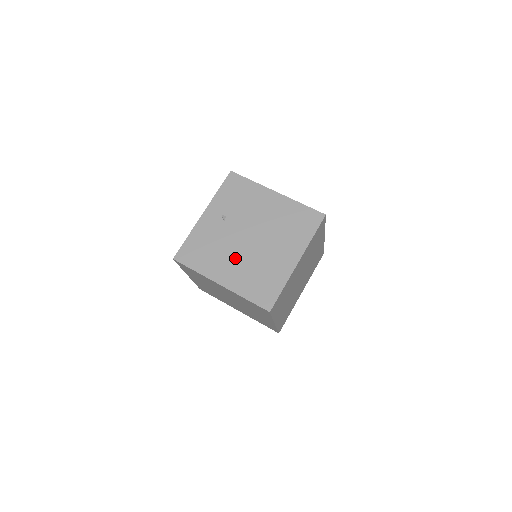
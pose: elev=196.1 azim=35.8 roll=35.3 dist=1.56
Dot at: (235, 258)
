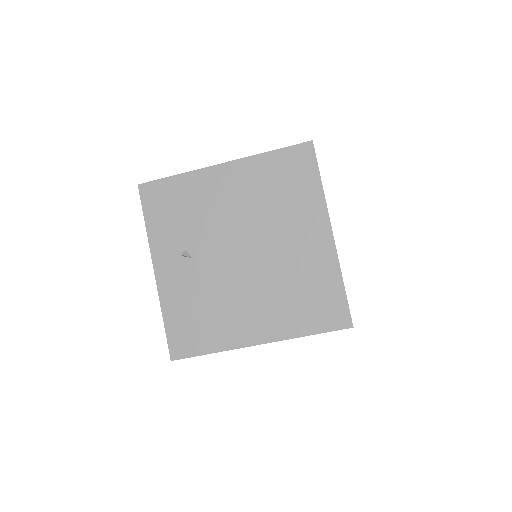
Dot at: (248, 295)
